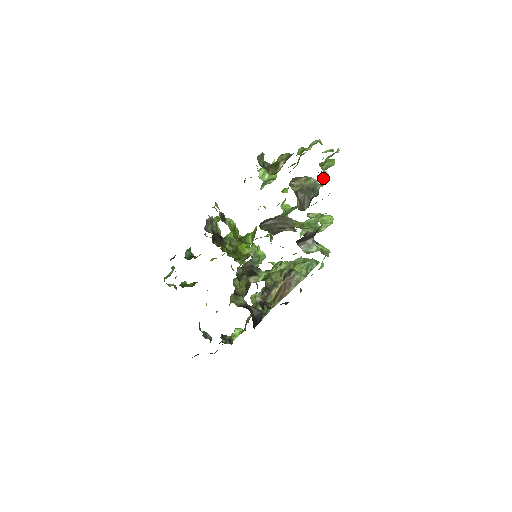
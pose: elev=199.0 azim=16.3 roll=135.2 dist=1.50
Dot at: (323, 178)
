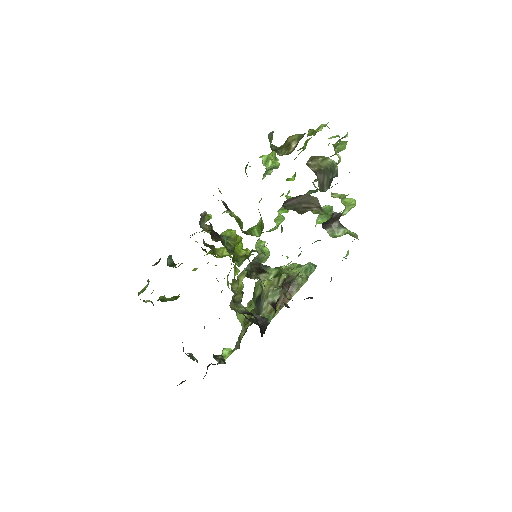
Dot at: occluded
